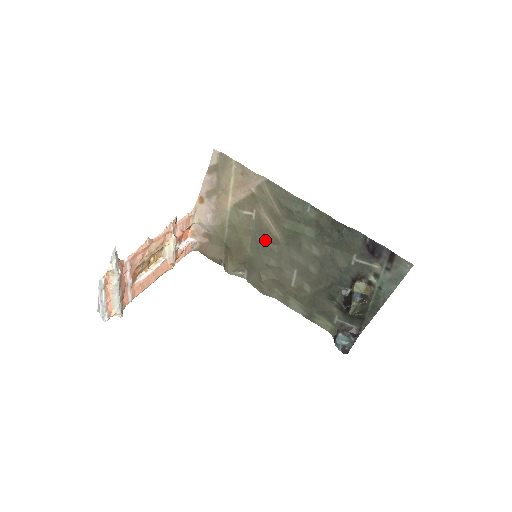
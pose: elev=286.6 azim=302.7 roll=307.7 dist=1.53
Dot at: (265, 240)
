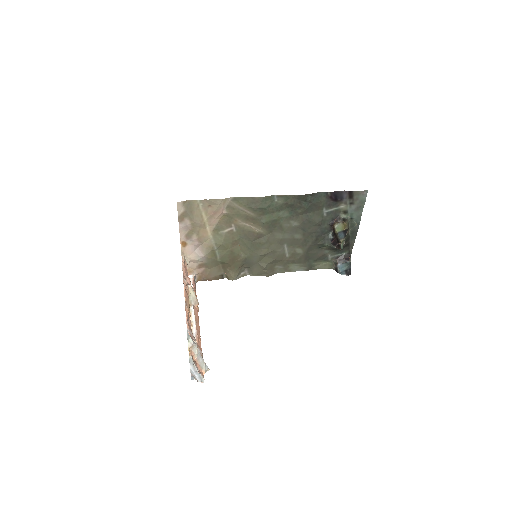
Dot at: (252, 240)
